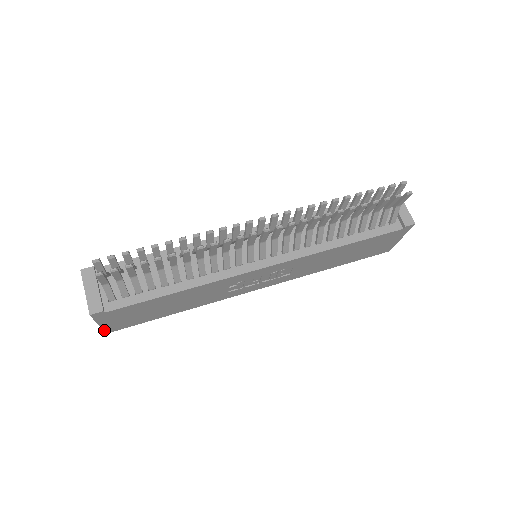
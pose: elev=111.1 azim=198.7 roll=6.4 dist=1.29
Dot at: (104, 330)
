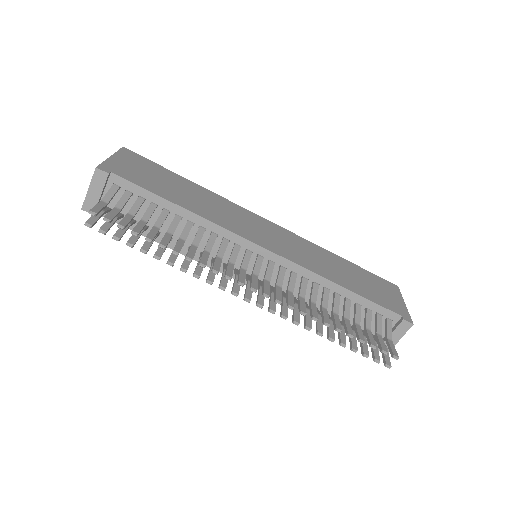
Dot at: occluded
